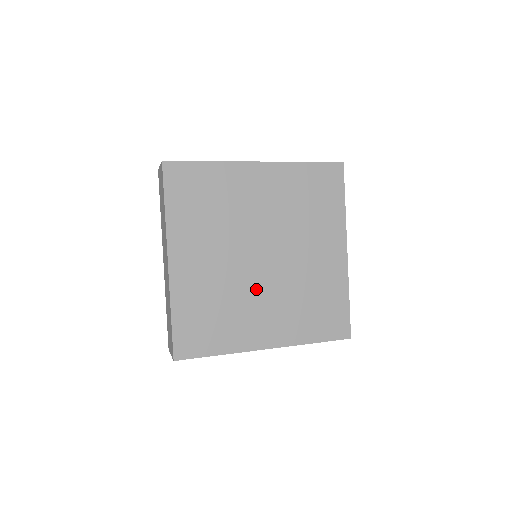
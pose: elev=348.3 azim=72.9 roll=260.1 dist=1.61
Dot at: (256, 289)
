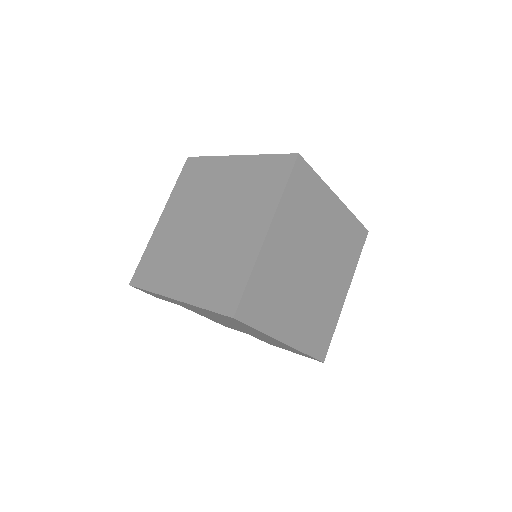
Dot at: (191, 249)
